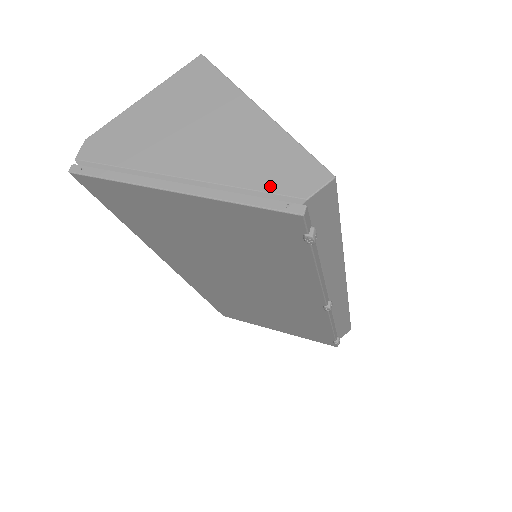
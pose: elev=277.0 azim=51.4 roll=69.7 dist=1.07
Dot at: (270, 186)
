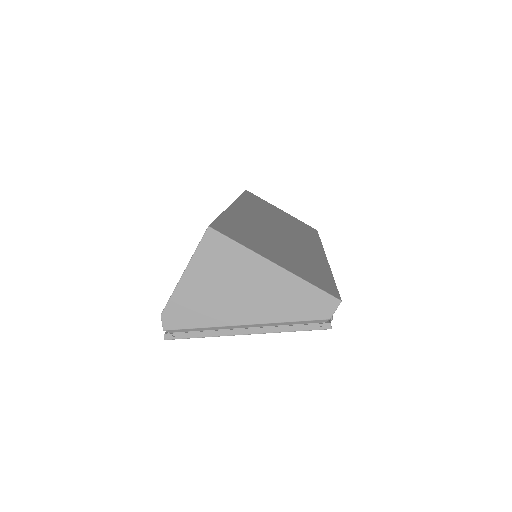
Dot at: (305, 317)
